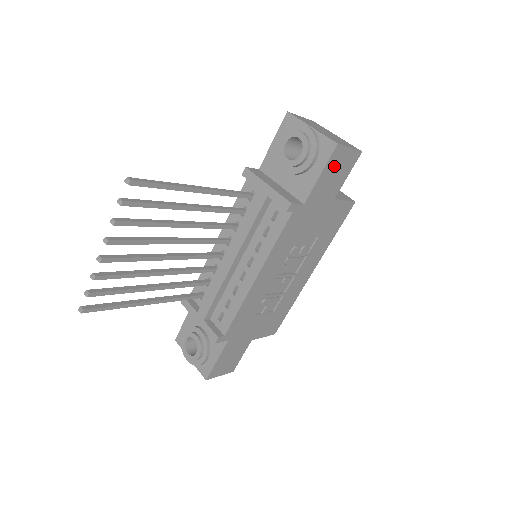
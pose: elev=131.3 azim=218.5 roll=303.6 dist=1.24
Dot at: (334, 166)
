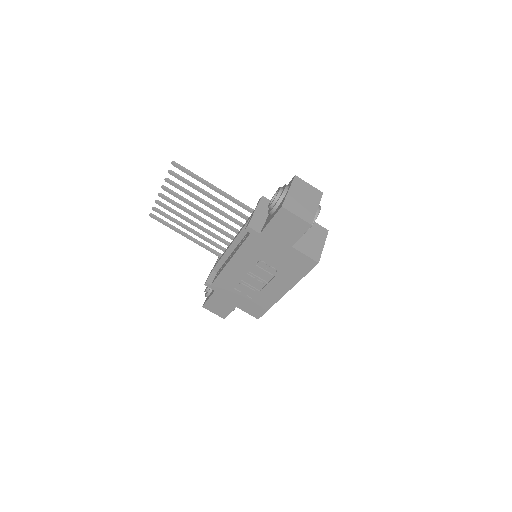
Dot at: (283, 221)
